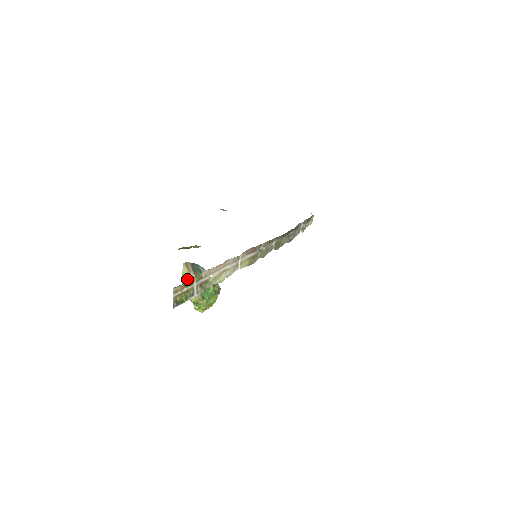
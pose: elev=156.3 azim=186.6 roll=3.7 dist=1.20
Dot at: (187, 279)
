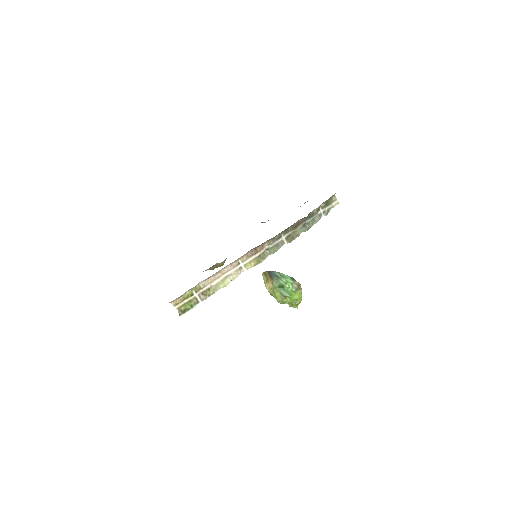
Dot at: (268, 285)
